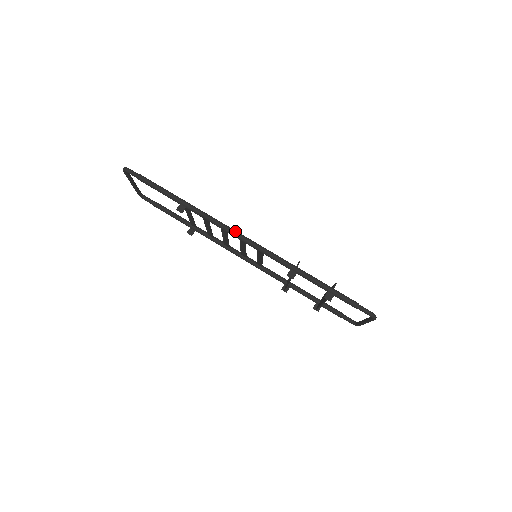
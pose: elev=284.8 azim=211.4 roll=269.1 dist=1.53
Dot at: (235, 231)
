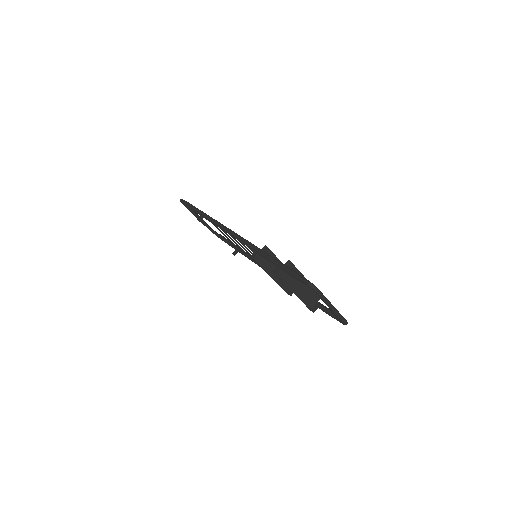
Dot at: (226, 228)
